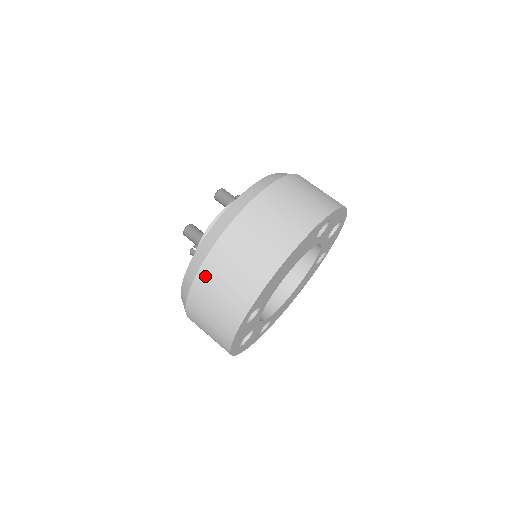
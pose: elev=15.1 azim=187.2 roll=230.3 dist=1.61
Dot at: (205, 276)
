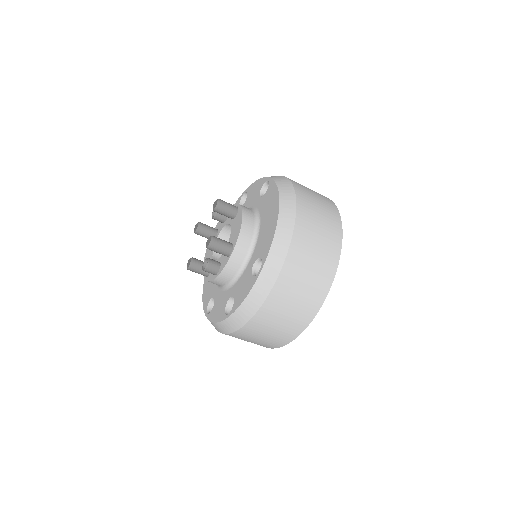
Dot at: (292, 263)
